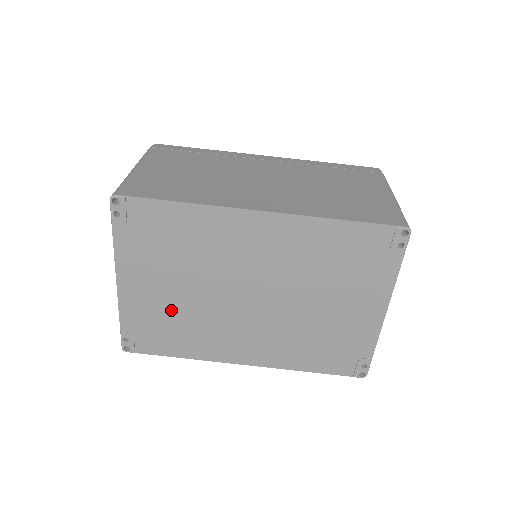
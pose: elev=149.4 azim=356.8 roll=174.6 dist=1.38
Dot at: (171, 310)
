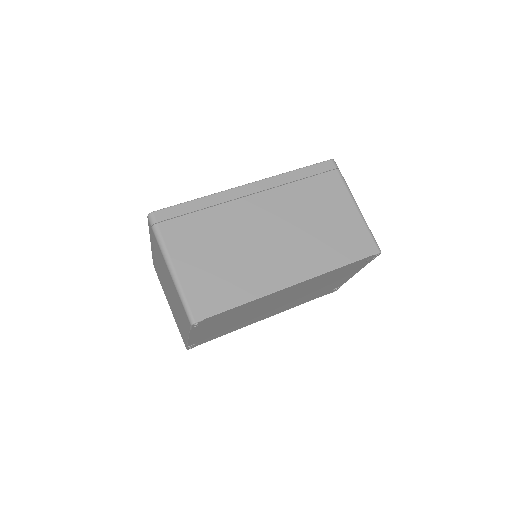
Dot at: (224, 328)
